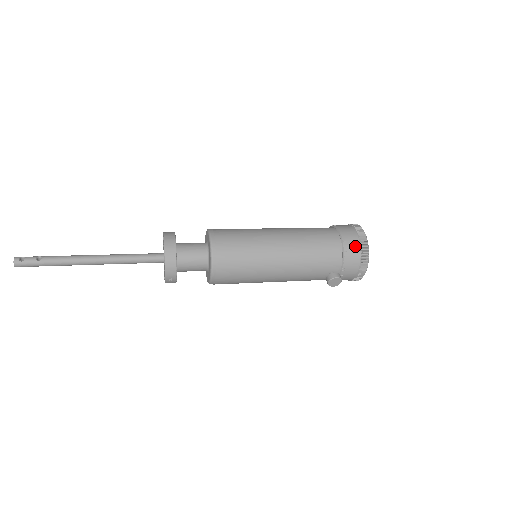
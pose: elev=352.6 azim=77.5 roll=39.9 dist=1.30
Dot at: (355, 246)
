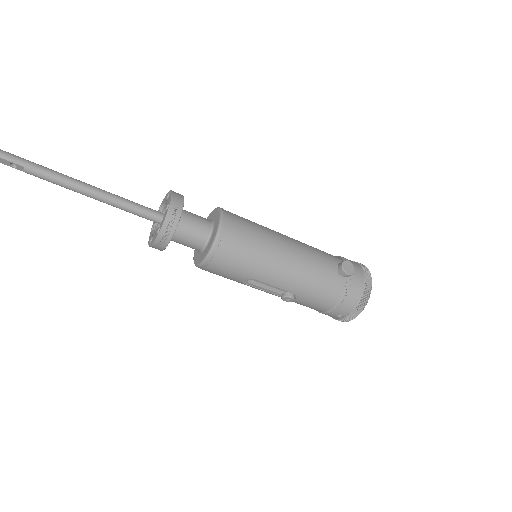
Dot at: (350, 260)
